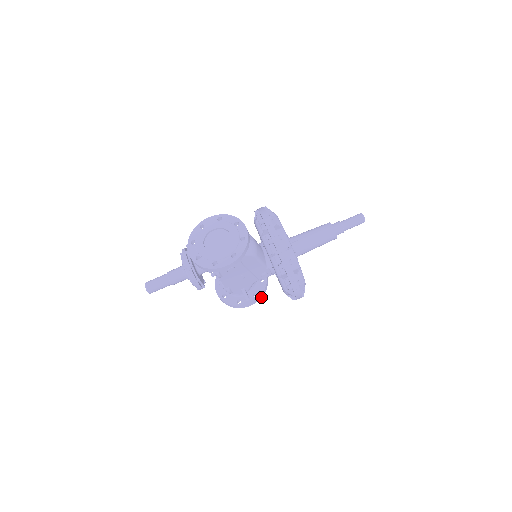
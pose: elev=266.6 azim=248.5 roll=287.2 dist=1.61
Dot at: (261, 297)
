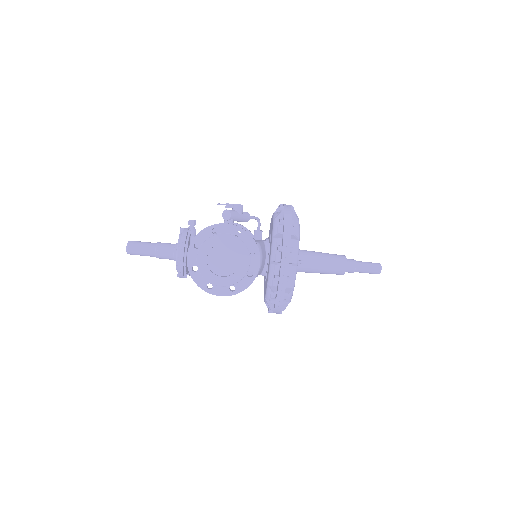
Dot at: occluded
